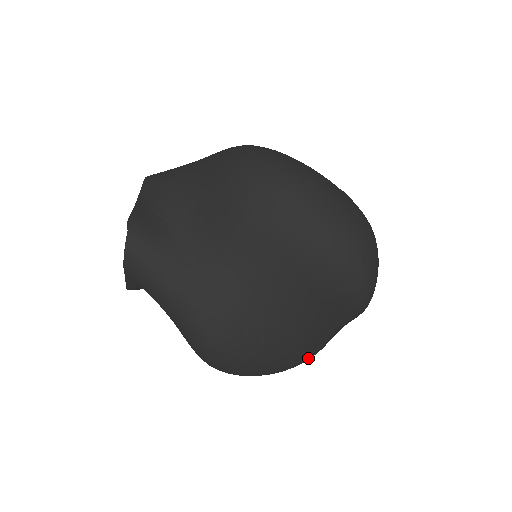
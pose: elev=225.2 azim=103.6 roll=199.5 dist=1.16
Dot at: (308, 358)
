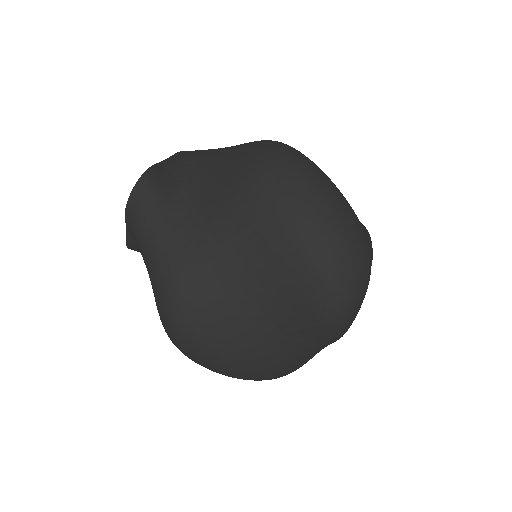
Dot at: (271, 374)
